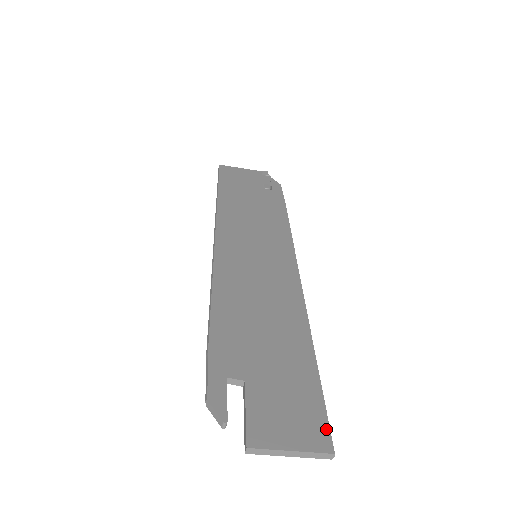
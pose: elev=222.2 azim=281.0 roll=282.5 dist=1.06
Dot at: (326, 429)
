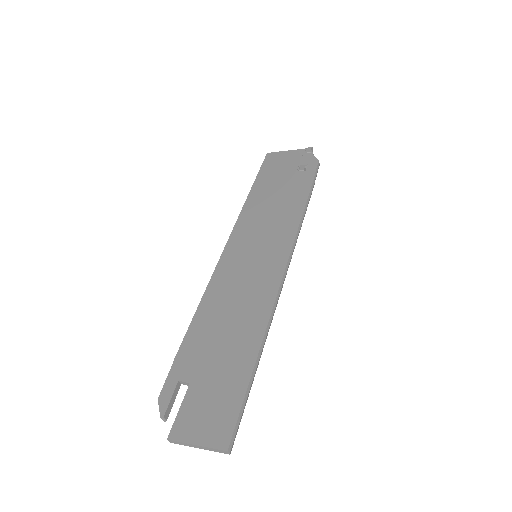
Dot at: (231, 429)
